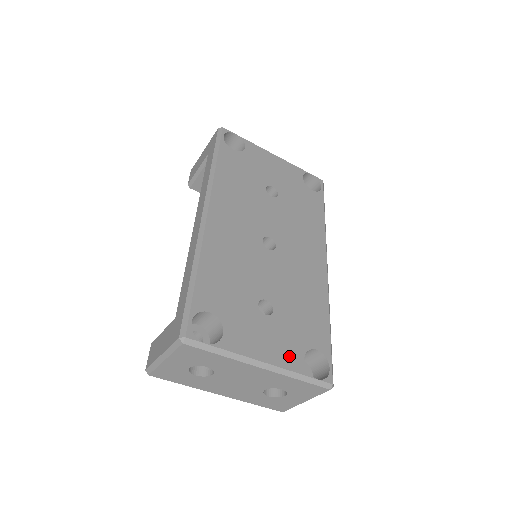
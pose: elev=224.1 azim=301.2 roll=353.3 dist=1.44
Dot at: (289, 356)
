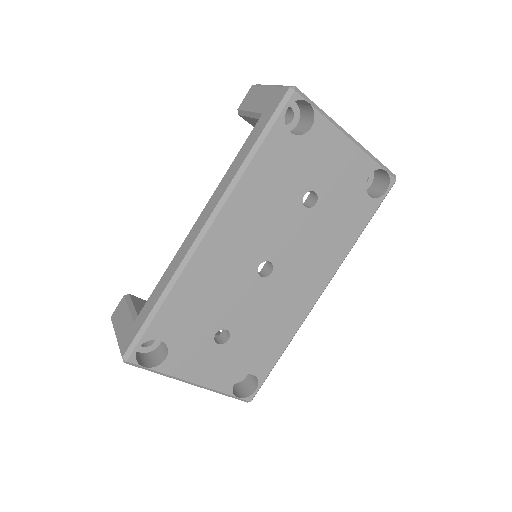
Dot at: (222, 379)
